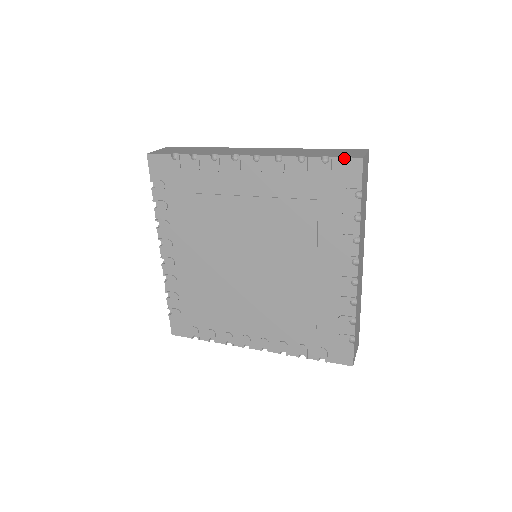
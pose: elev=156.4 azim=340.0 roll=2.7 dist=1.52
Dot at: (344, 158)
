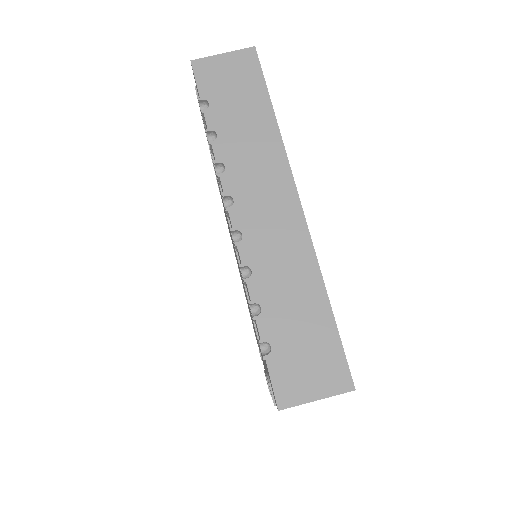
Dot at: (270, 379)
